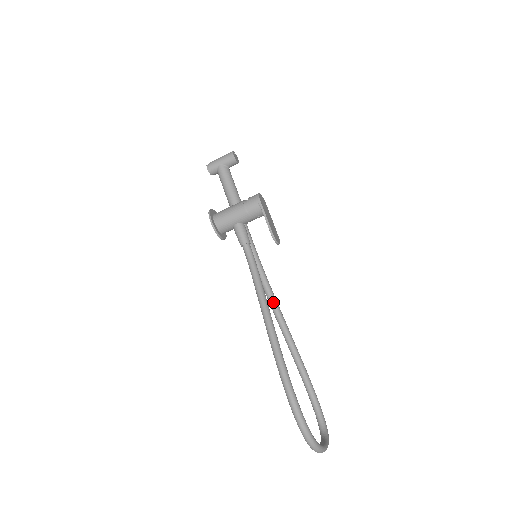
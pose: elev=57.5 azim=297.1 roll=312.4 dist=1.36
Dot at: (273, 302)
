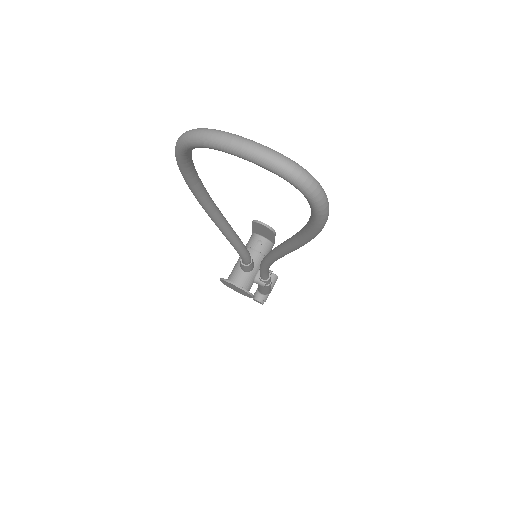
Dot at: (269, 252)
